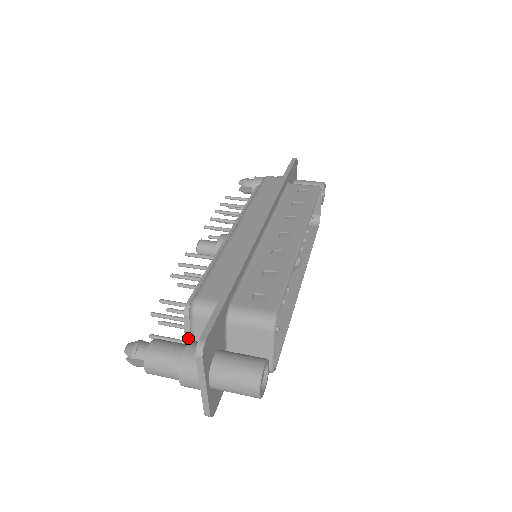
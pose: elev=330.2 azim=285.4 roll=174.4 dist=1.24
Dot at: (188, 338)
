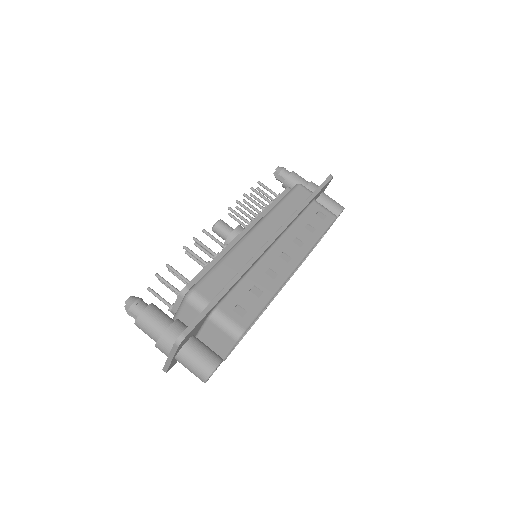
Dot at: (175, 308)
